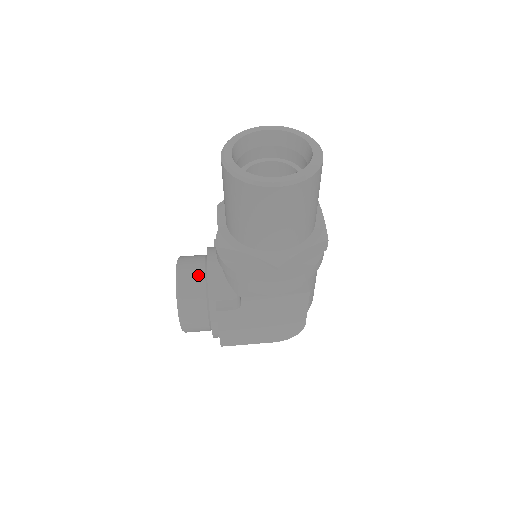
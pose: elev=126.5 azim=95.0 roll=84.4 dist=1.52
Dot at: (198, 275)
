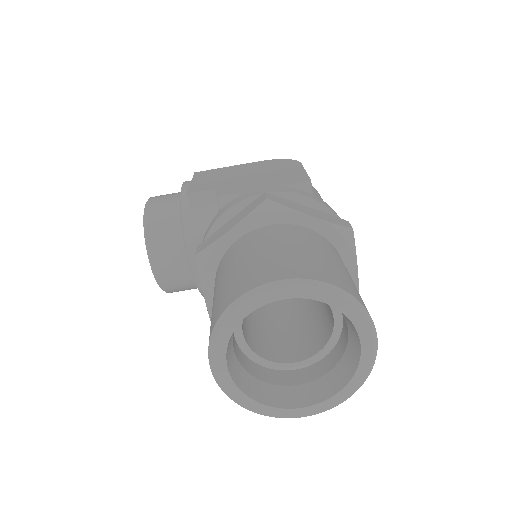
Dot at: (181, 271)
